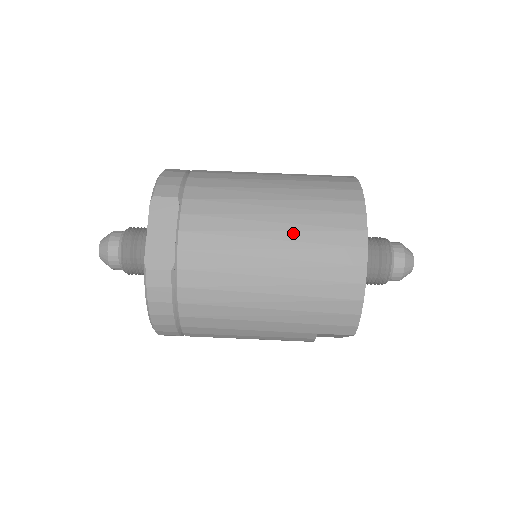
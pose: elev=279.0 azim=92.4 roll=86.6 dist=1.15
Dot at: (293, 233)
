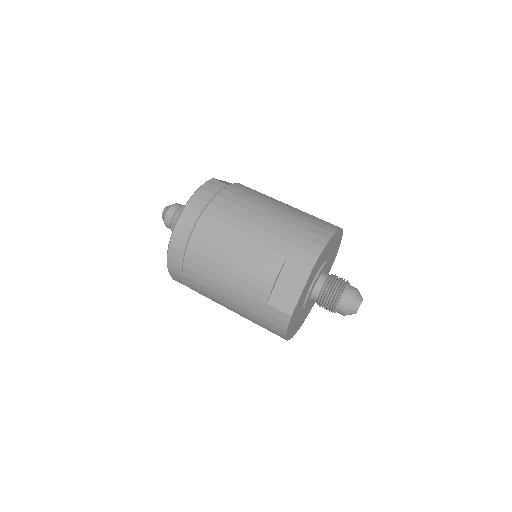
Dot at: occluded
